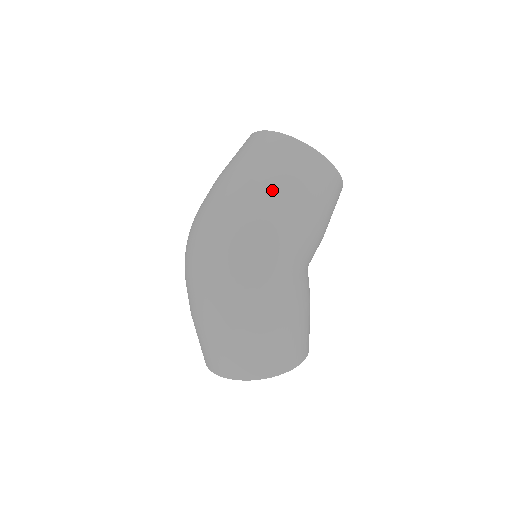
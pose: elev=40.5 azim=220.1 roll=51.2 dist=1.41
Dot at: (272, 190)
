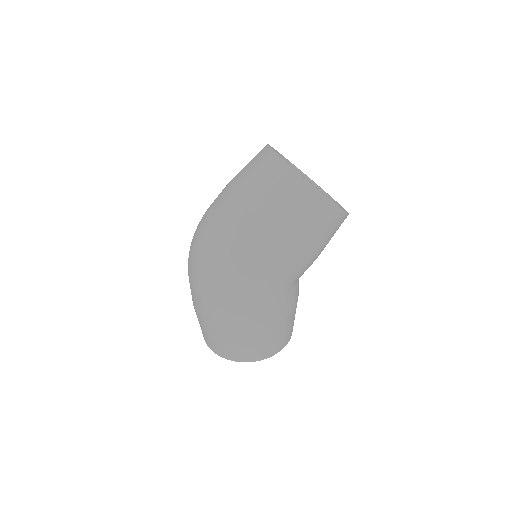
Dot at: (262, 225)
